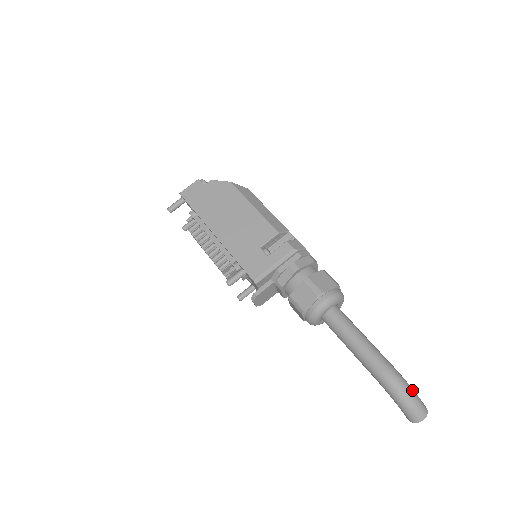
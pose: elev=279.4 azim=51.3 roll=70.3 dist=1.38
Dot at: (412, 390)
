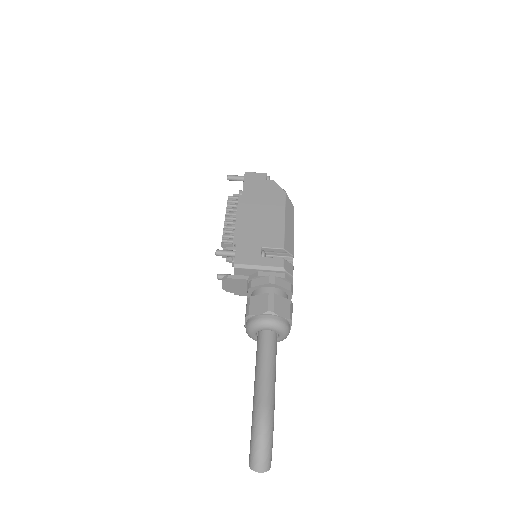
Dot at: (271, 440)
